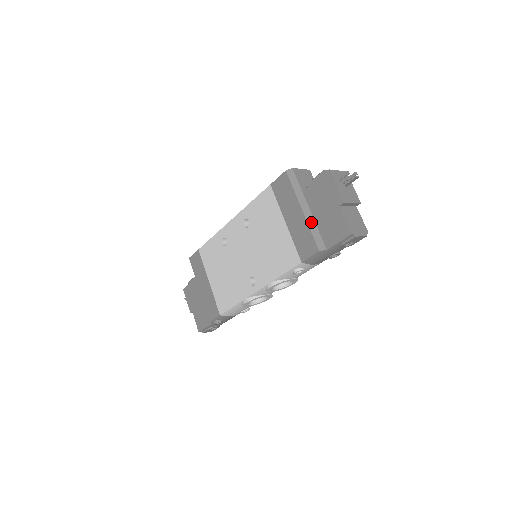
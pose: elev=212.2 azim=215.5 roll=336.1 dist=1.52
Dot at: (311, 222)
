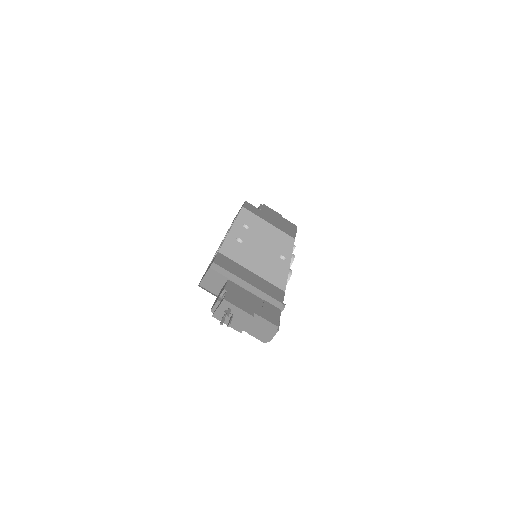
Dot at: occluded
